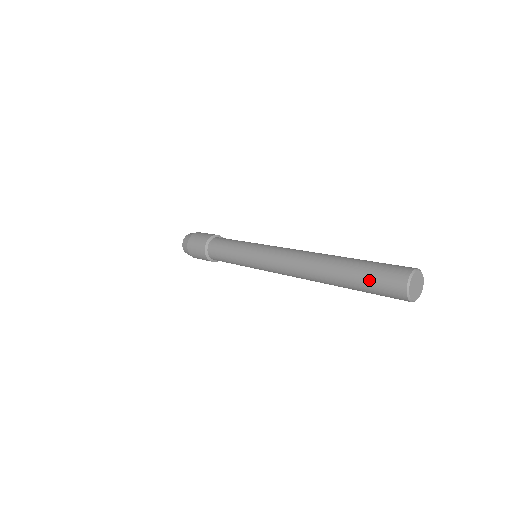
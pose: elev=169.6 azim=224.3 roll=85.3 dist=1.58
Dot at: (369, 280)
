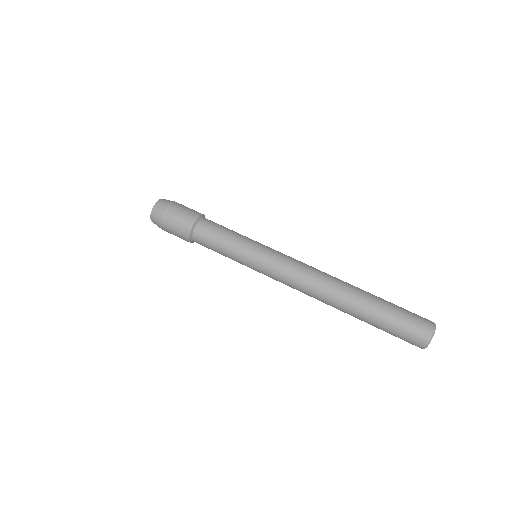
Dot at: occluded
